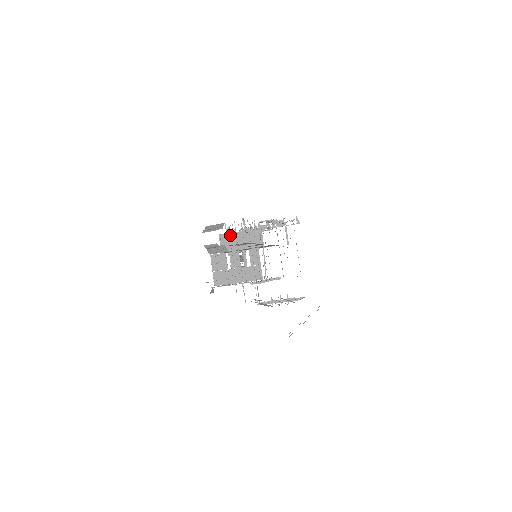
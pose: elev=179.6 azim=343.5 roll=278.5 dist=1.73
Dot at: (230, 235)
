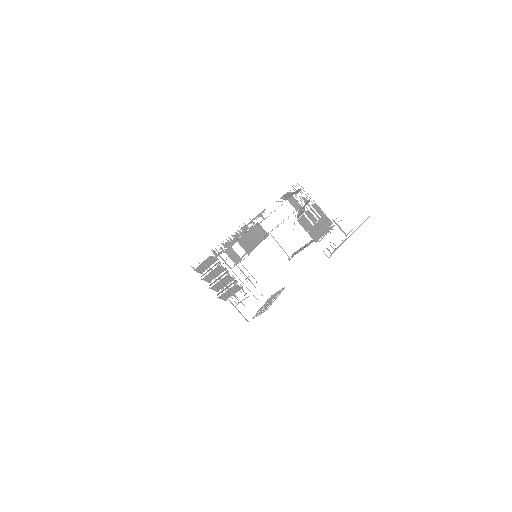
Dot at: (243, 237)
